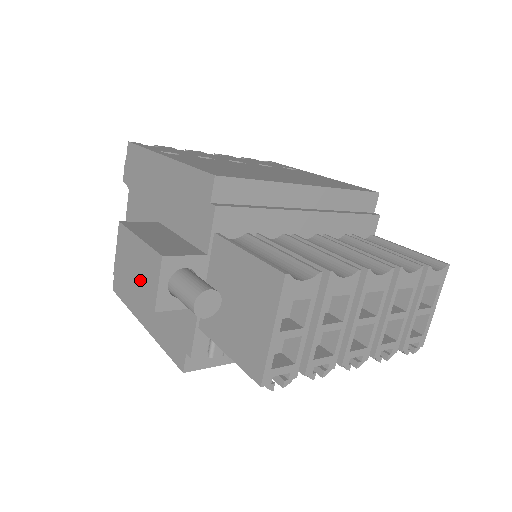
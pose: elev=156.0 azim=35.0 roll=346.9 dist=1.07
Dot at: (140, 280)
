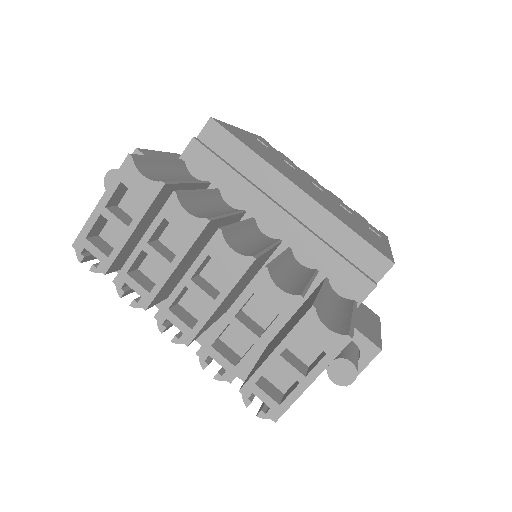
Dot at: occluded
